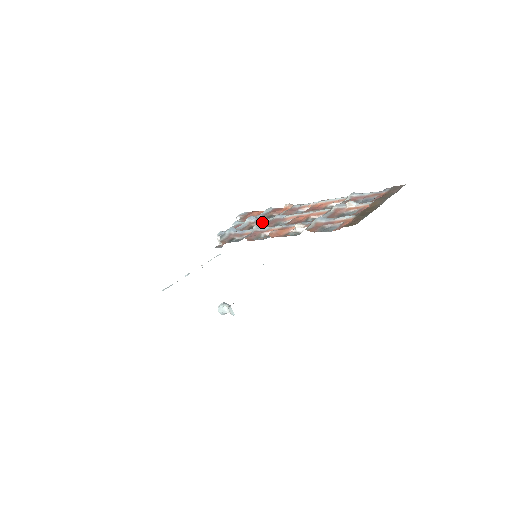
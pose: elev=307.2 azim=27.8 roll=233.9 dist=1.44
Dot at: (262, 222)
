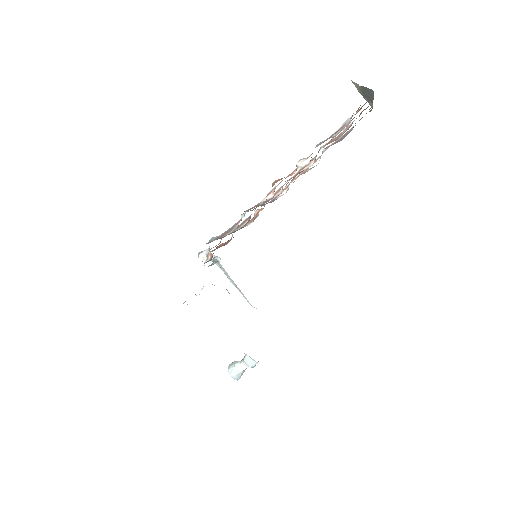
Dot at: (244, 221)
